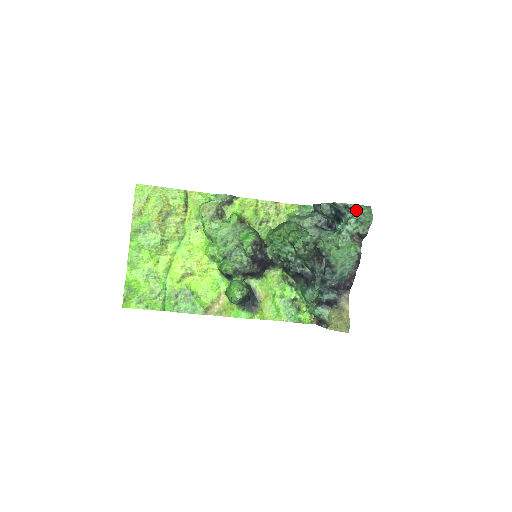
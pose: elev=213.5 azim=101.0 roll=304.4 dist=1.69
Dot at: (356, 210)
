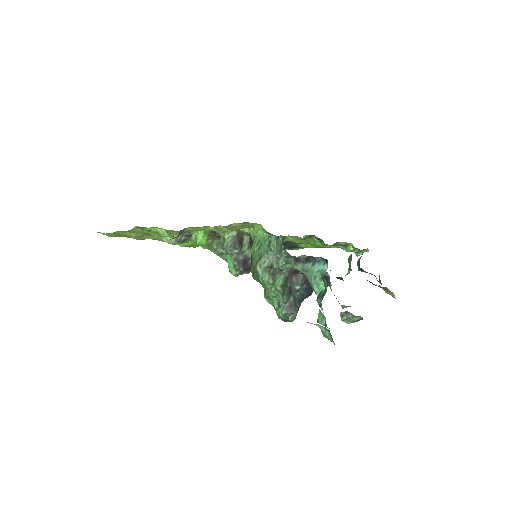
Dot at: occluded
